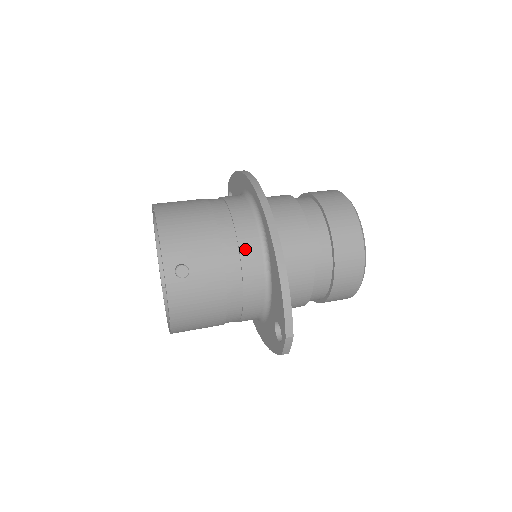
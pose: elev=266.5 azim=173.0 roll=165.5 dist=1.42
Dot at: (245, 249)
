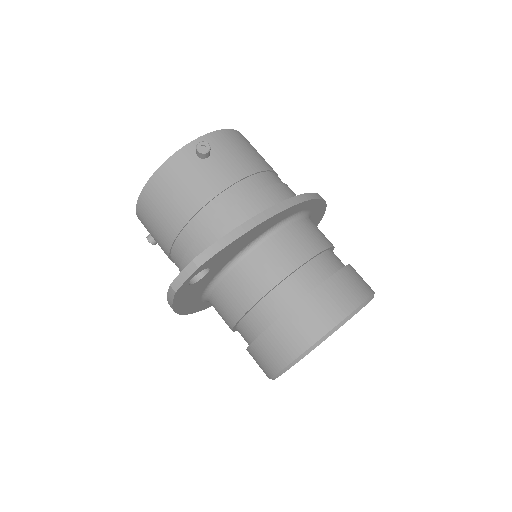
Dot at: (257, 197)
